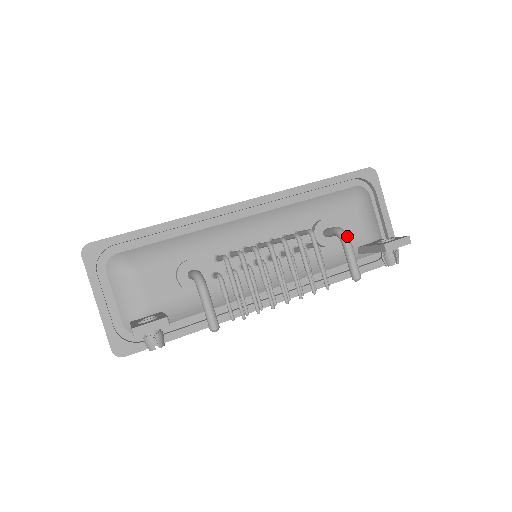
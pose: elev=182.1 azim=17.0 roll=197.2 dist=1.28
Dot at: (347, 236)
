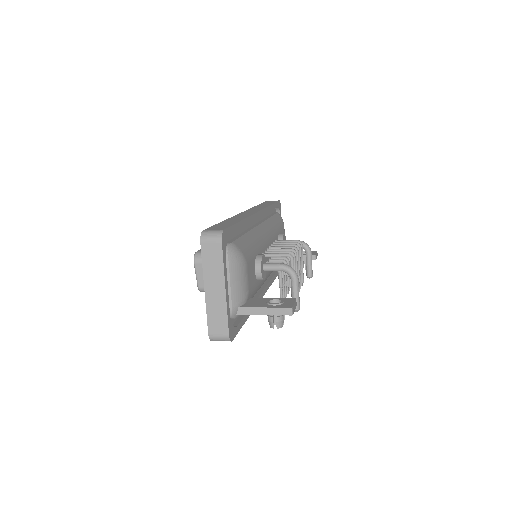
Dot at: (310, 248)
